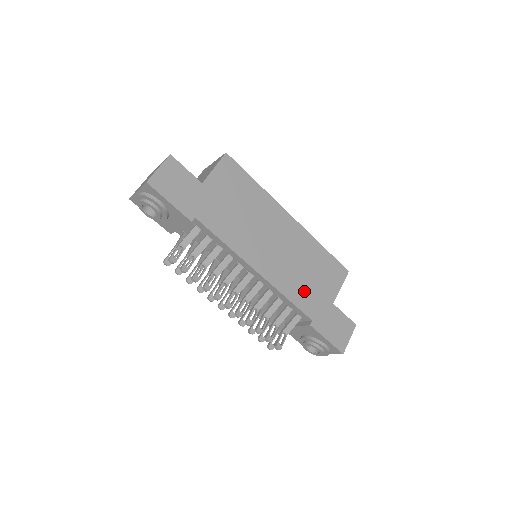
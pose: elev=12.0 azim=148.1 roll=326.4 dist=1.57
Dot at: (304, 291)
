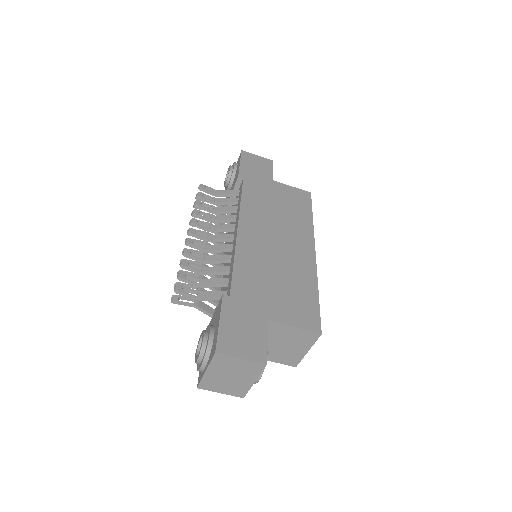
Dot at: (255, 279)
